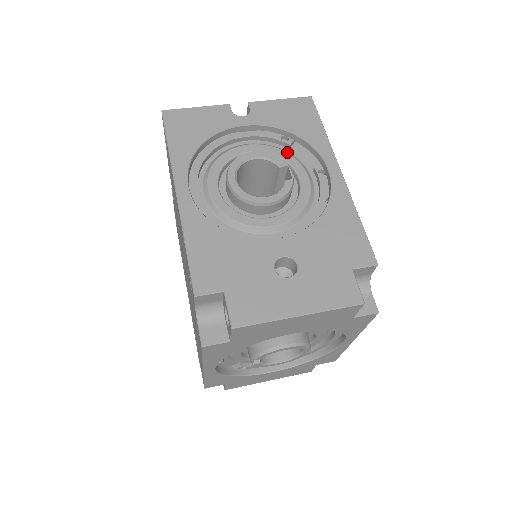
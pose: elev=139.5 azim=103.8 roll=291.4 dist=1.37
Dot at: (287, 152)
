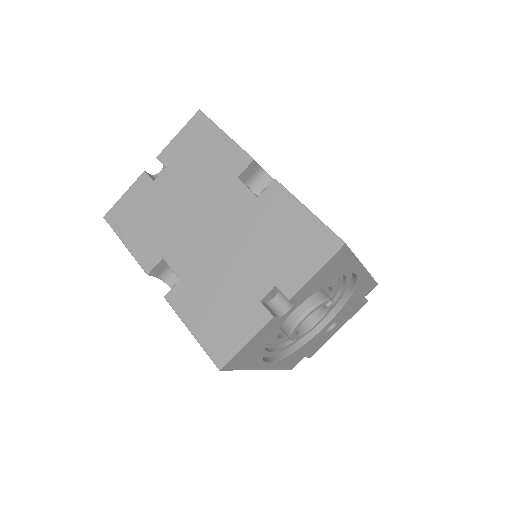
Dot at: occluded
